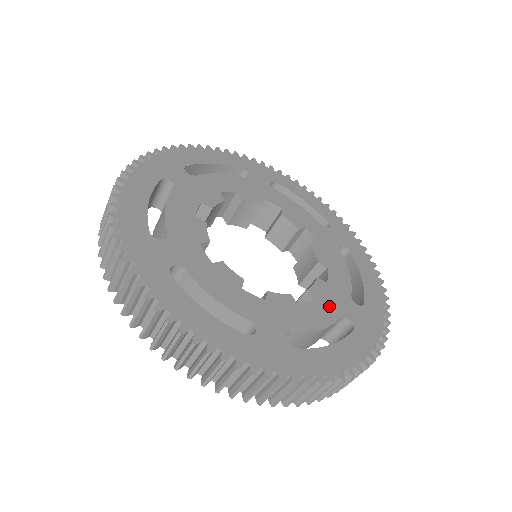
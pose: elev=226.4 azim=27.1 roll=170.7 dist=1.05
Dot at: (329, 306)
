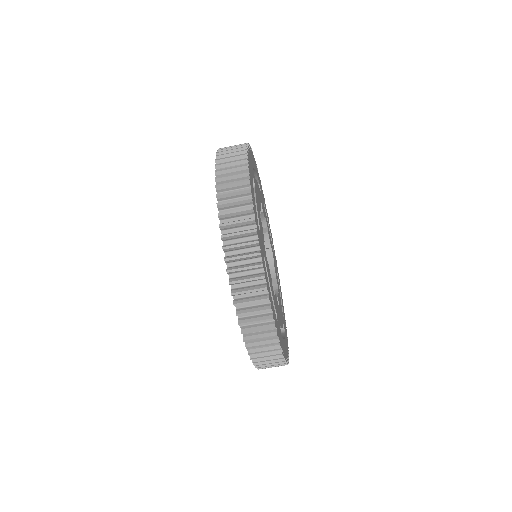
Dot at: occluded
